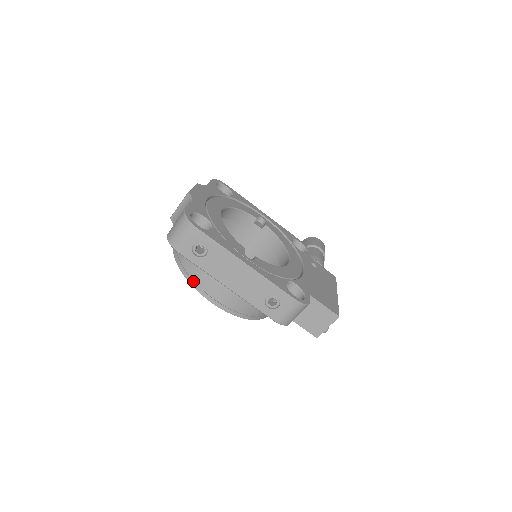
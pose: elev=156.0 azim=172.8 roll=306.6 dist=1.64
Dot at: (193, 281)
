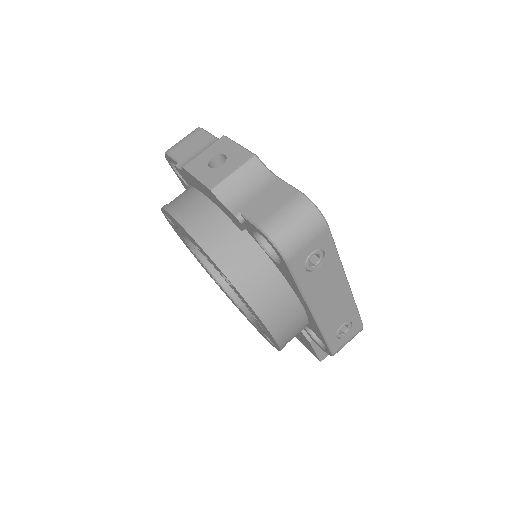
Dot at: (258, 304)
